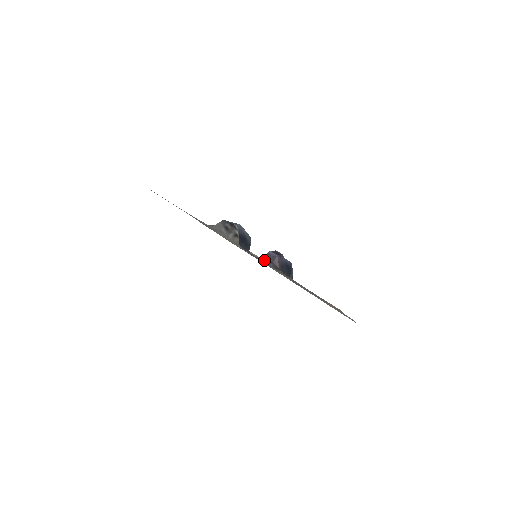
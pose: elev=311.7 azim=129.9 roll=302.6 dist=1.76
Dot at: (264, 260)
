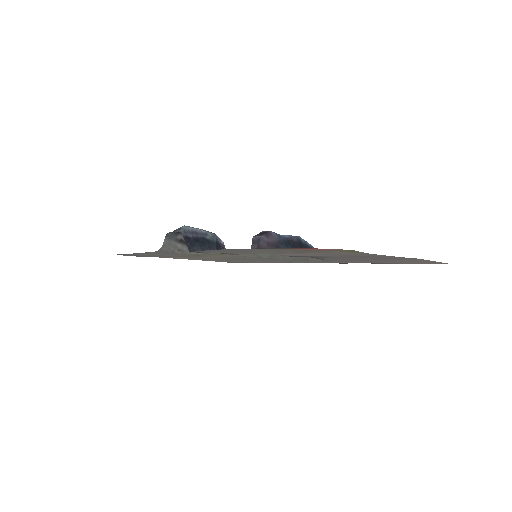
Dot at: occluded
